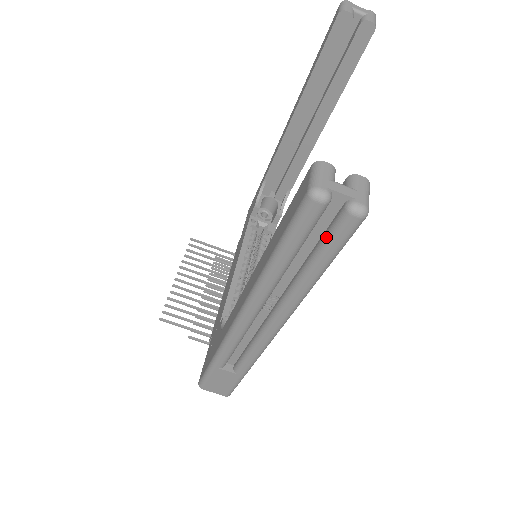
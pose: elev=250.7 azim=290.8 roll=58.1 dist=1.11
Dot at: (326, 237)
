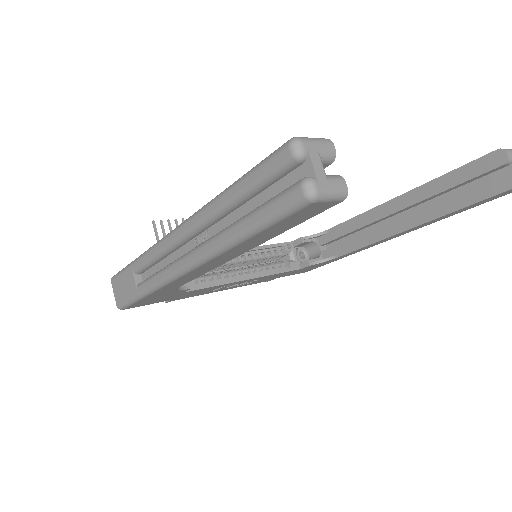
Dot at: (273, 197)
